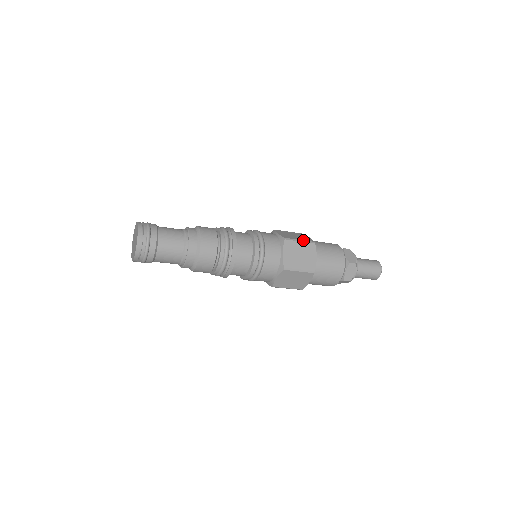
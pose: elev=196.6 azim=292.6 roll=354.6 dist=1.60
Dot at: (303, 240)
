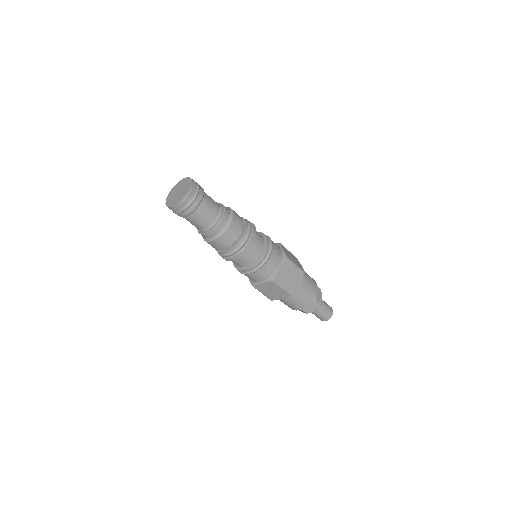
Dot at: occluded
